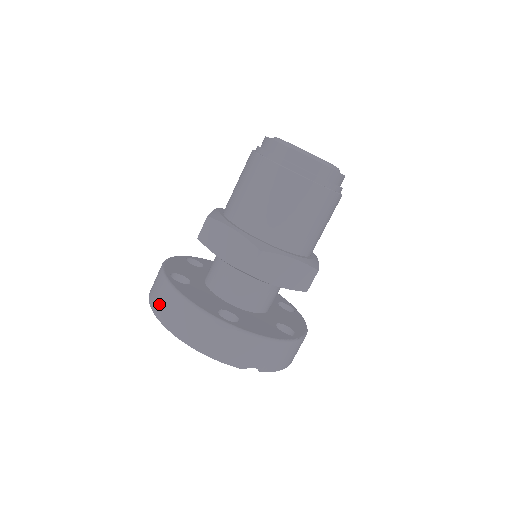
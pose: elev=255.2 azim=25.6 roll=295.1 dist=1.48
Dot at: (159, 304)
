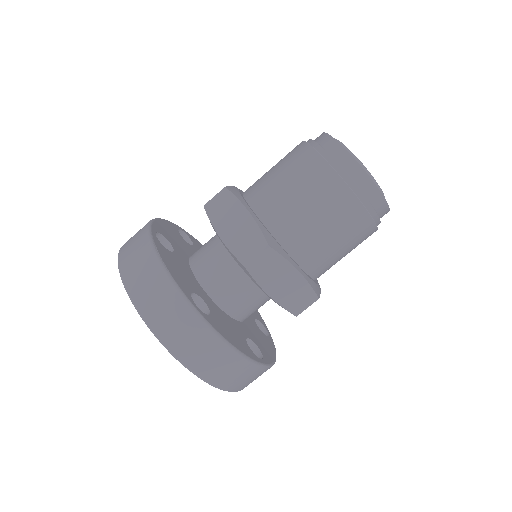
Dot at: (186, 346)
